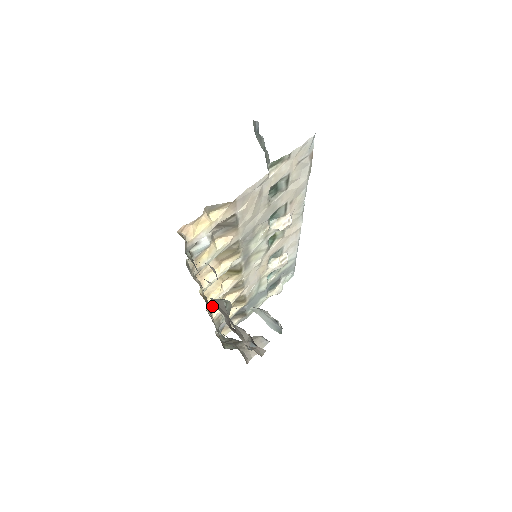
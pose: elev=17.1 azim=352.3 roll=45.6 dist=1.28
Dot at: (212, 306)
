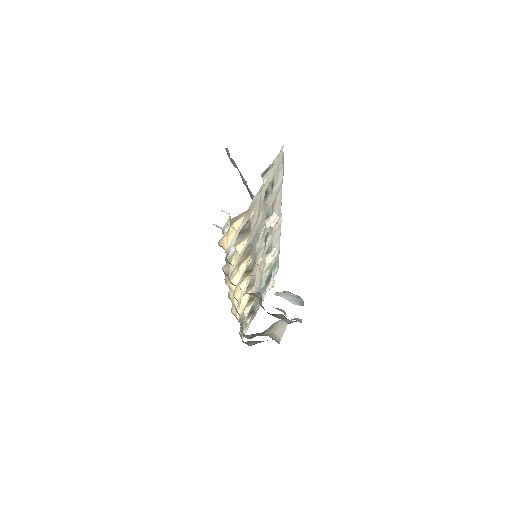
Dot at: occluded
